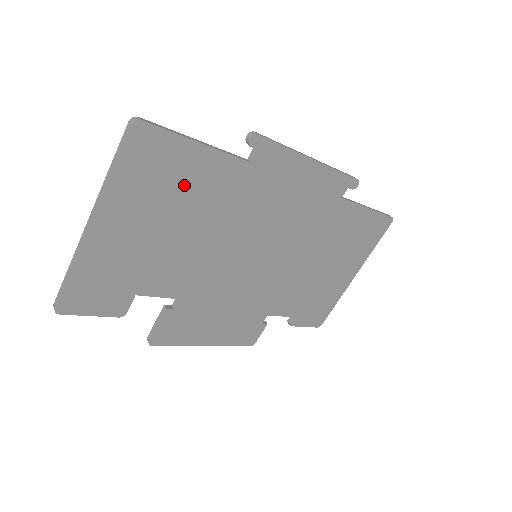
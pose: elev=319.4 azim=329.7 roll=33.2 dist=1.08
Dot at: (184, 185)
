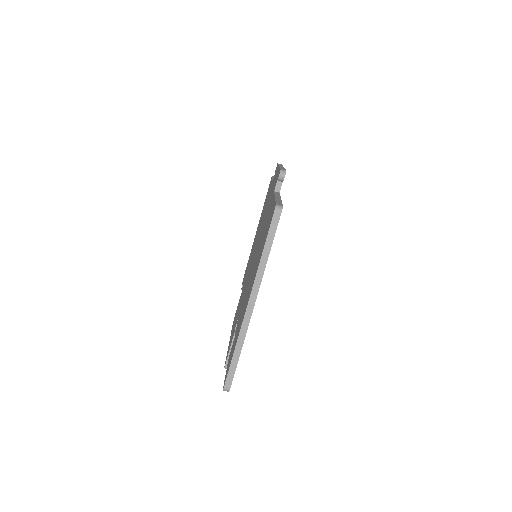
Dot at: occluded
